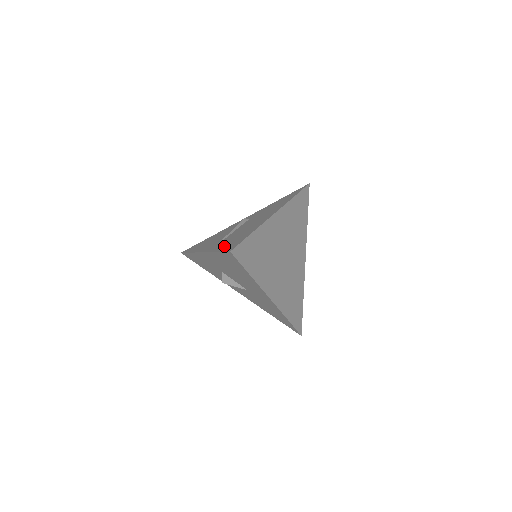
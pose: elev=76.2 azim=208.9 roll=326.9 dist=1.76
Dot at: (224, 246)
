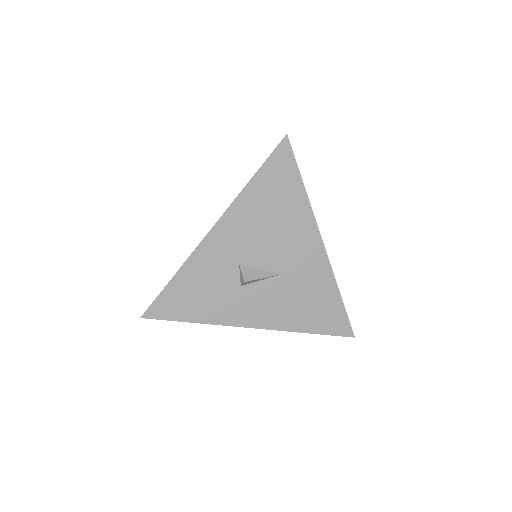
Dot at: occluded
